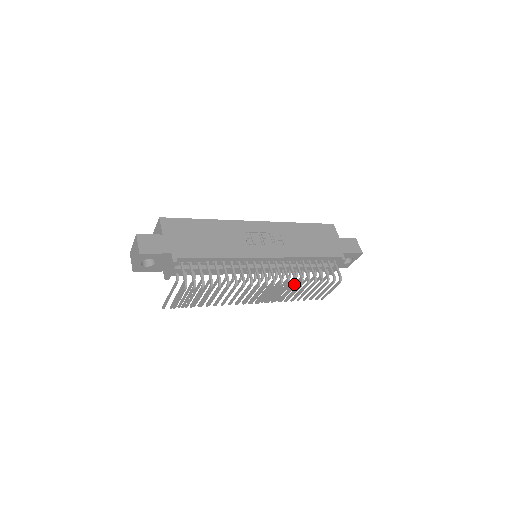
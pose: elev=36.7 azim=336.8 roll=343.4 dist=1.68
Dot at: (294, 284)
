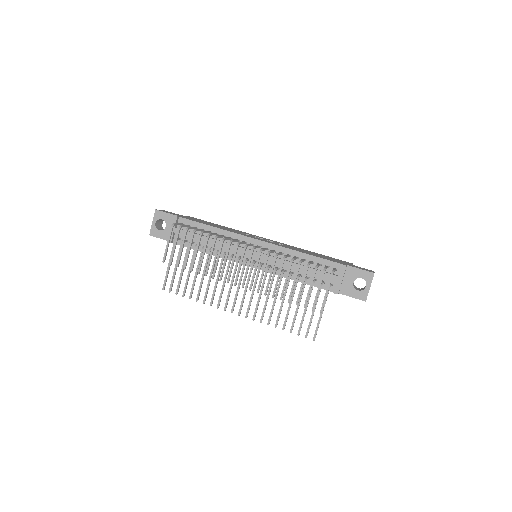
Dot at: (275, 258)
